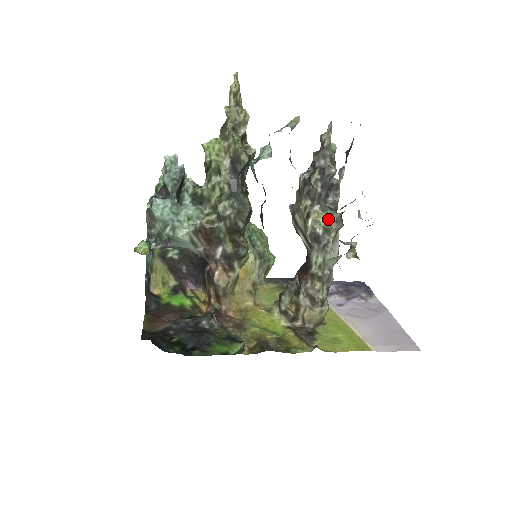
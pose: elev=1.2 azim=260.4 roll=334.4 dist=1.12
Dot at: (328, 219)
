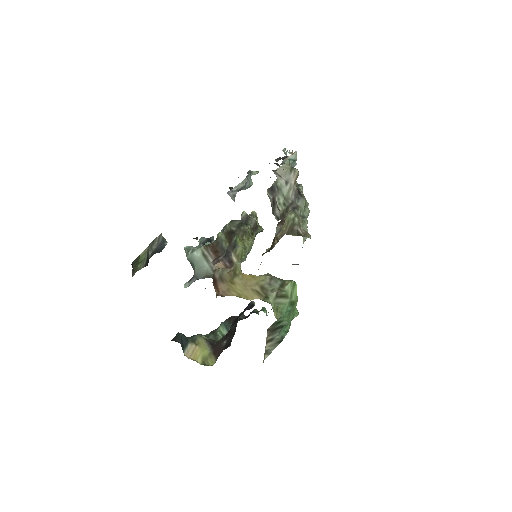
Dot at: occluded
